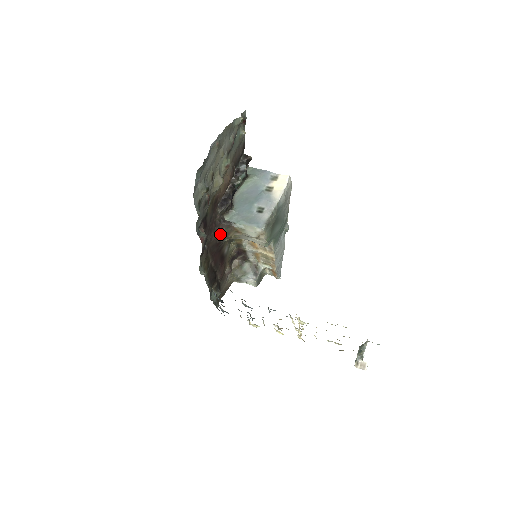
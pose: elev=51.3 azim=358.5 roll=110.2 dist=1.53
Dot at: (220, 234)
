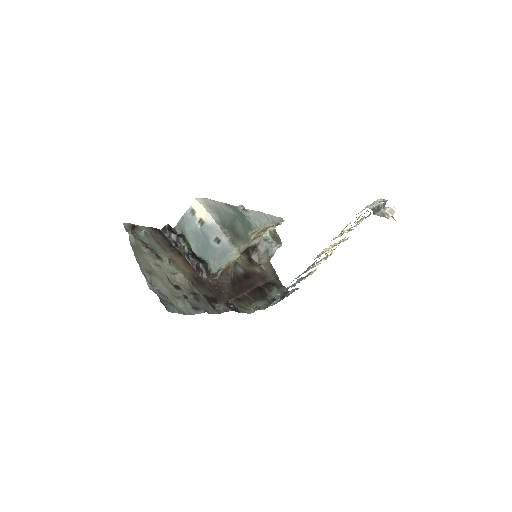
Dot at: (226, 282)
